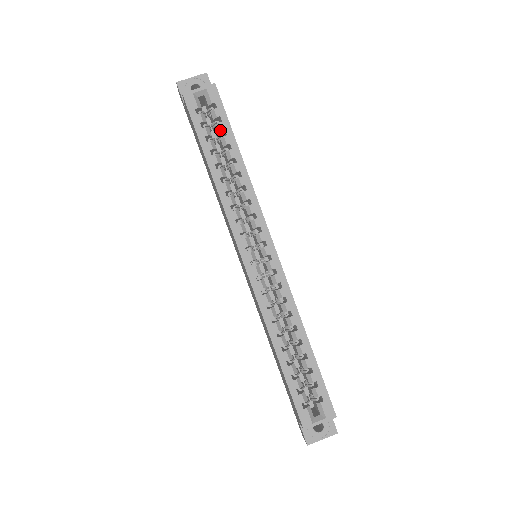
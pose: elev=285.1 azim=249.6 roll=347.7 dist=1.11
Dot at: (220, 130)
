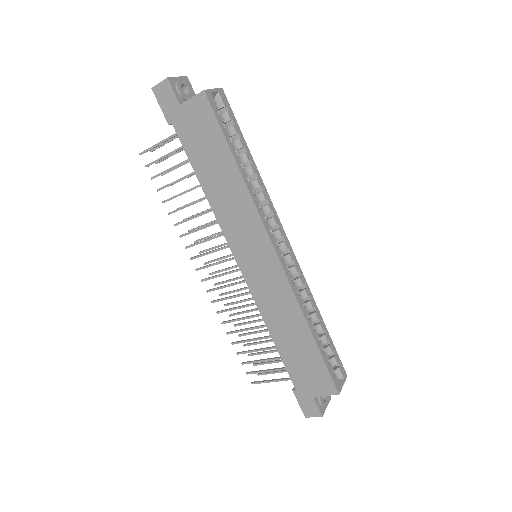
Dot at: (235, 133)
